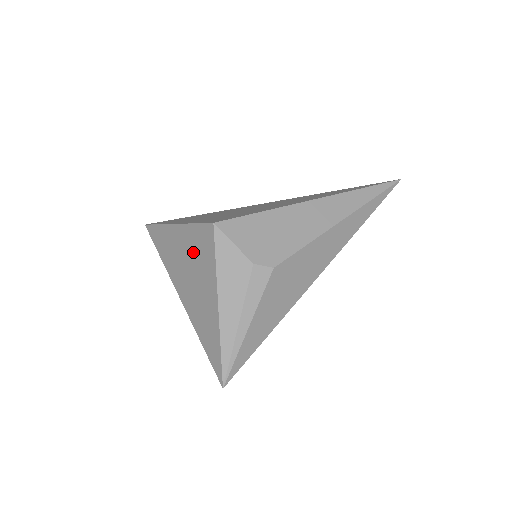
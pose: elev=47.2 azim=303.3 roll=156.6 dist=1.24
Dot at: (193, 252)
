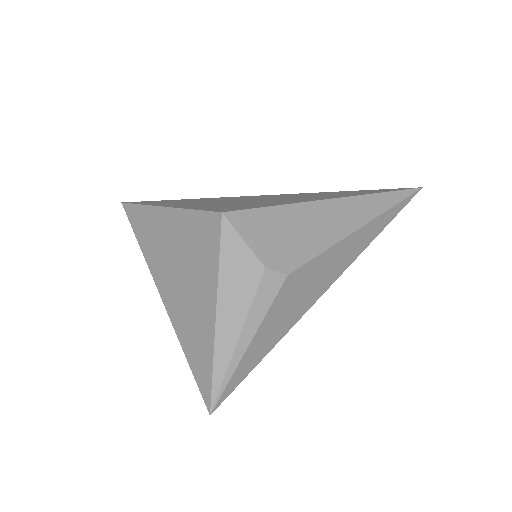
Dot at: (187, 244)
